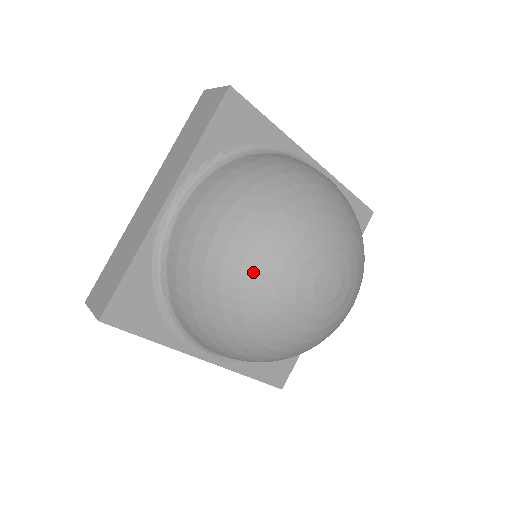
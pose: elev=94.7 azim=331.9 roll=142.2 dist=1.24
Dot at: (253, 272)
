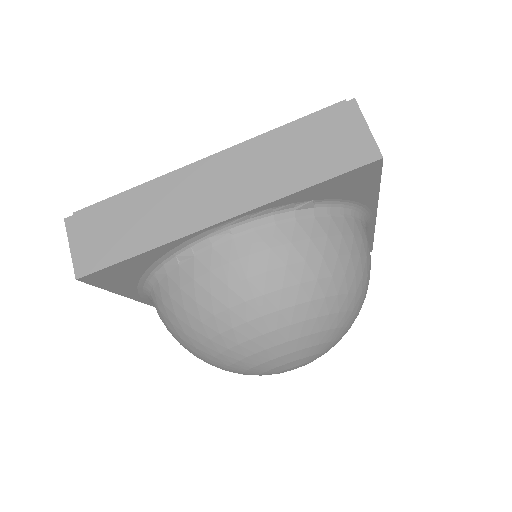
Dot at: (251, 350)
